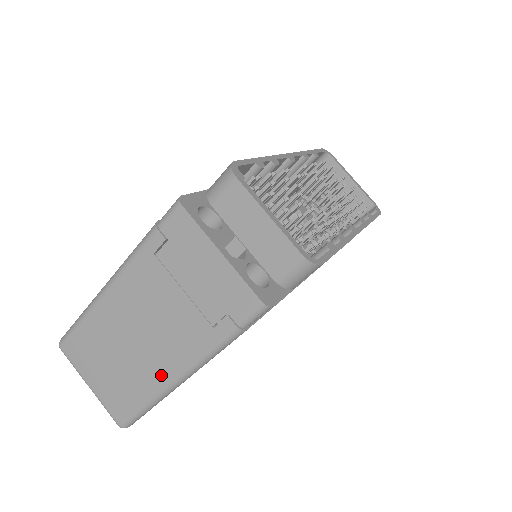
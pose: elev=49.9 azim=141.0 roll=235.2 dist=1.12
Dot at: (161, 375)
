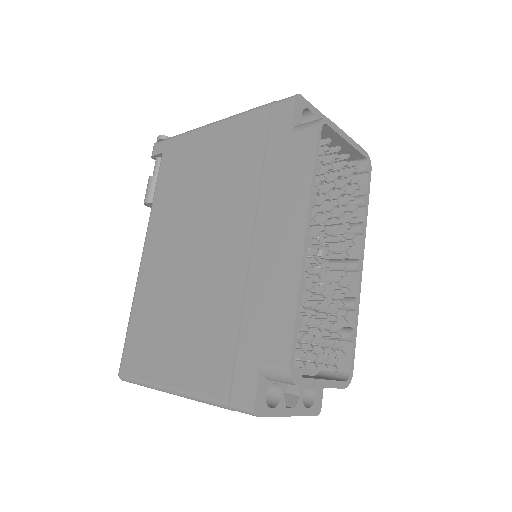
Dot at: occluded
